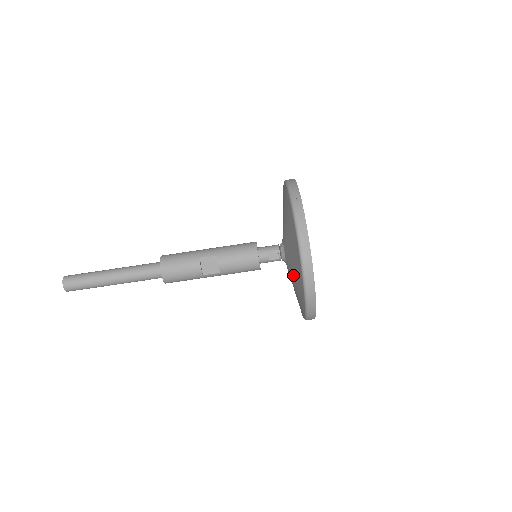
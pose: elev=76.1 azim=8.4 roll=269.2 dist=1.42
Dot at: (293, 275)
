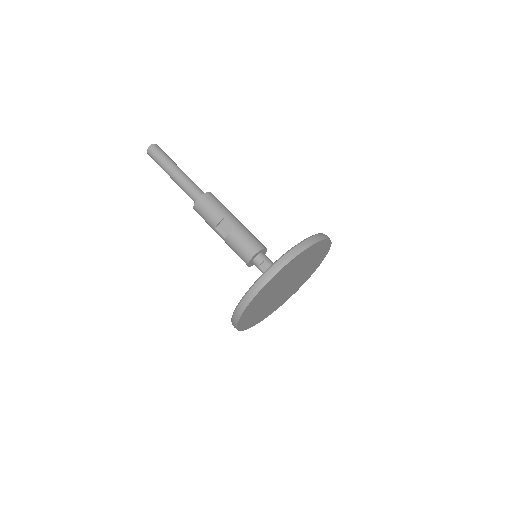
Dot at: occluded
